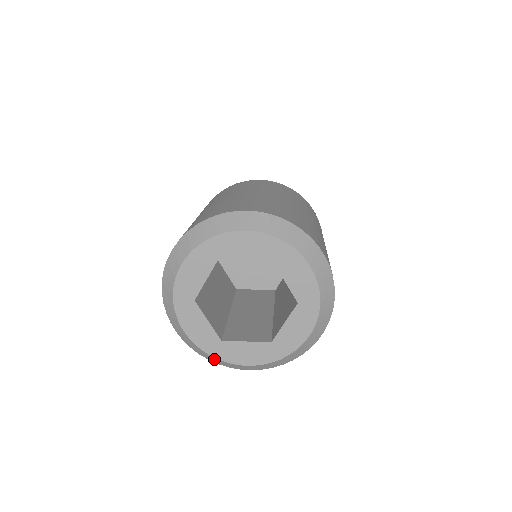
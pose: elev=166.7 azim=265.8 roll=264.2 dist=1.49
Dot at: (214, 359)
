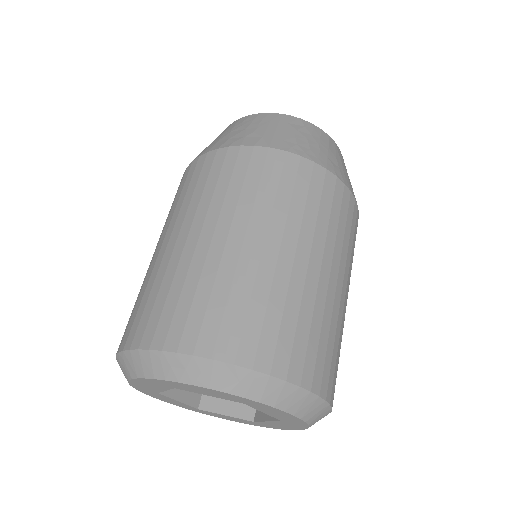
Dot at: occluded
